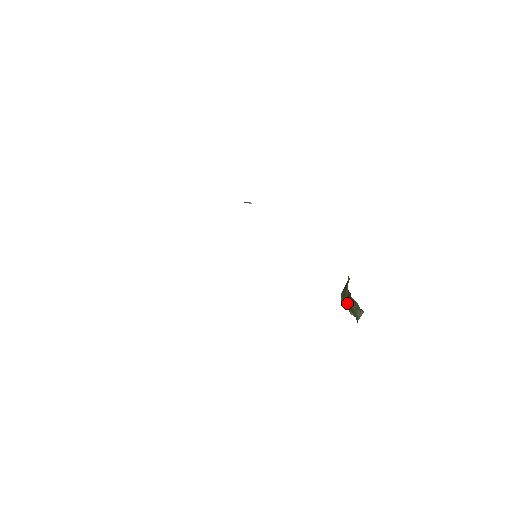
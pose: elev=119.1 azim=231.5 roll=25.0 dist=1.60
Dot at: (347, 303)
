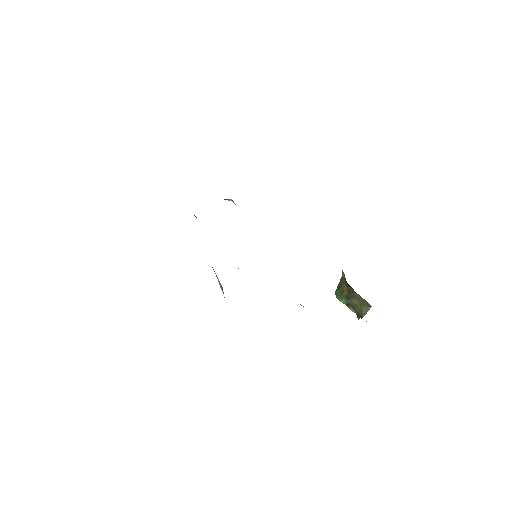
Dot at: (347, 300)
